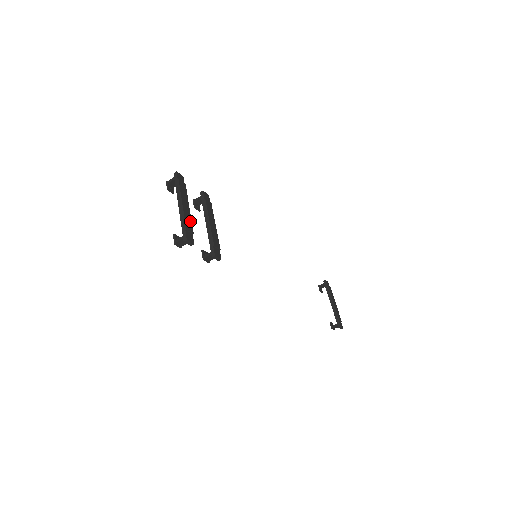
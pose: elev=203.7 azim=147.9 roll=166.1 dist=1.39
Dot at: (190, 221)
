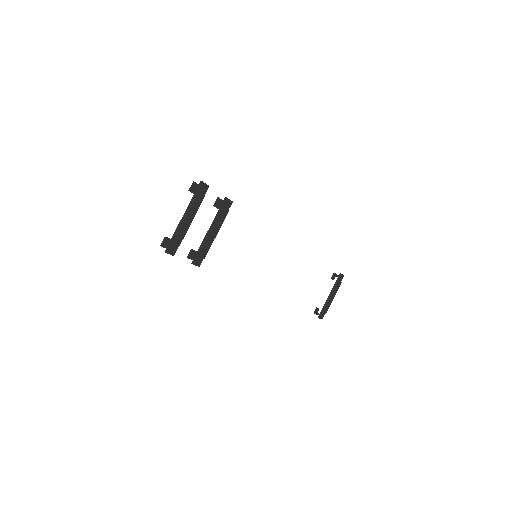
Dot at: (183, 235)
